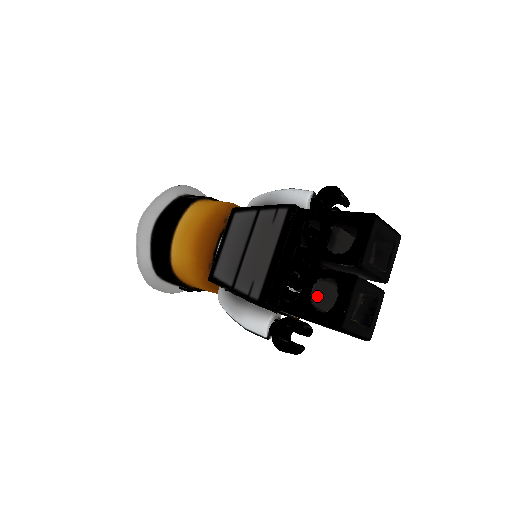
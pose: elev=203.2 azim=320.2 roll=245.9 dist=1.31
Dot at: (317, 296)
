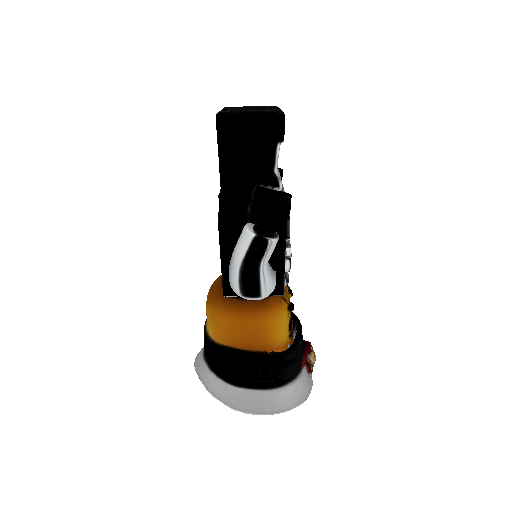
Dot at: occluded
